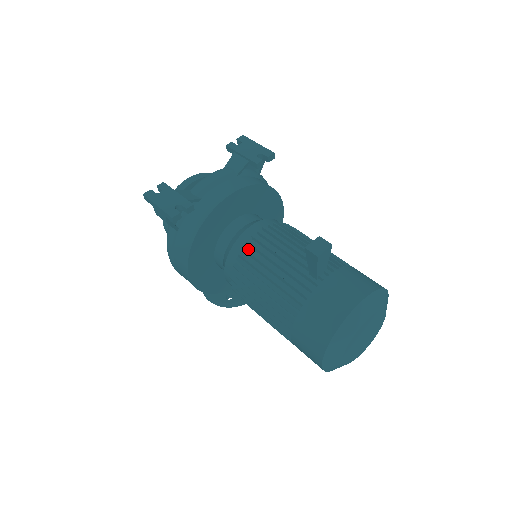
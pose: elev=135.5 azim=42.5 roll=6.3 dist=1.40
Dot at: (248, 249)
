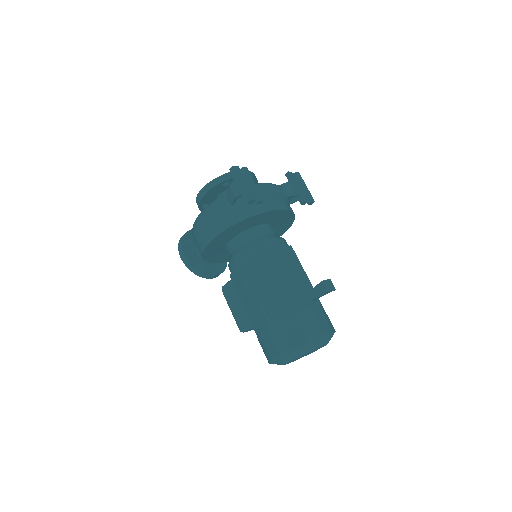
Dot at: (270, 252)
